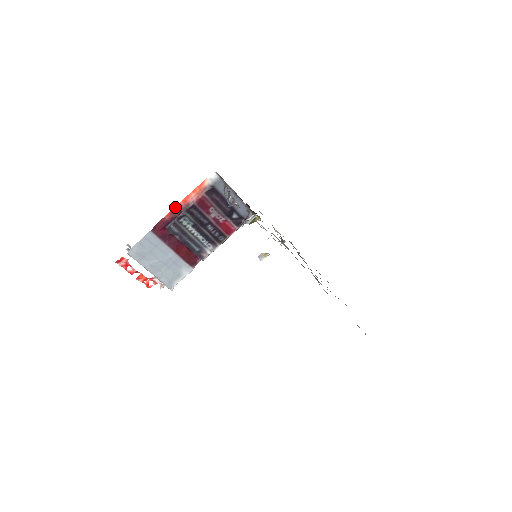
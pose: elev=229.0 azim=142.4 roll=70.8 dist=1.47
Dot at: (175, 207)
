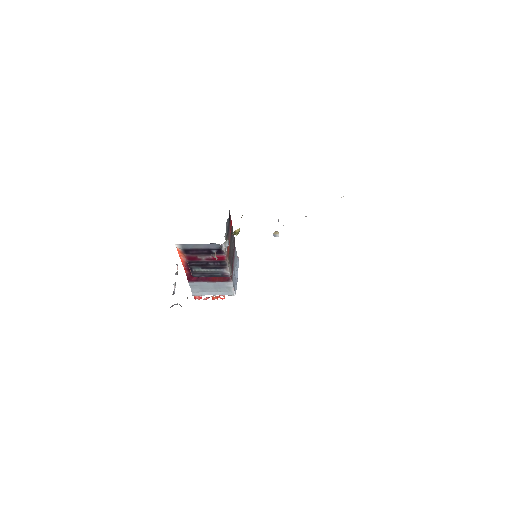
Dot at: occluded
